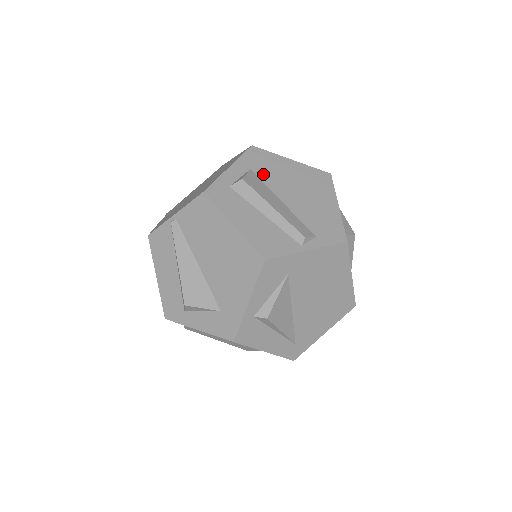
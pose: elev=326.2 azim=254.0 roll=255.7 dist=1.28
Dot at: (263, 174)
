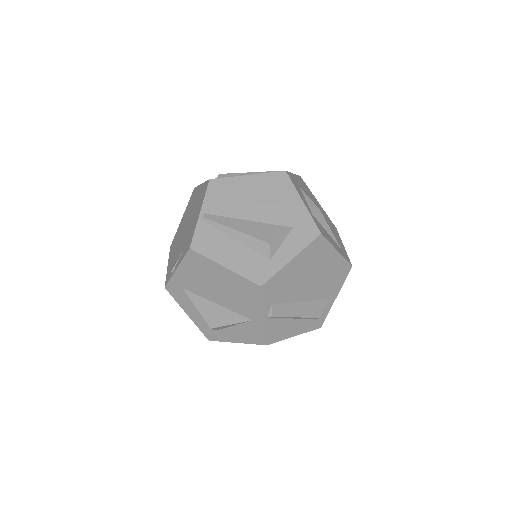
Dot at: occluded
